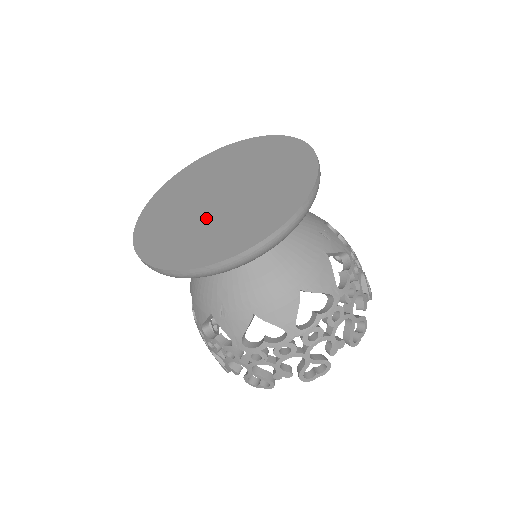
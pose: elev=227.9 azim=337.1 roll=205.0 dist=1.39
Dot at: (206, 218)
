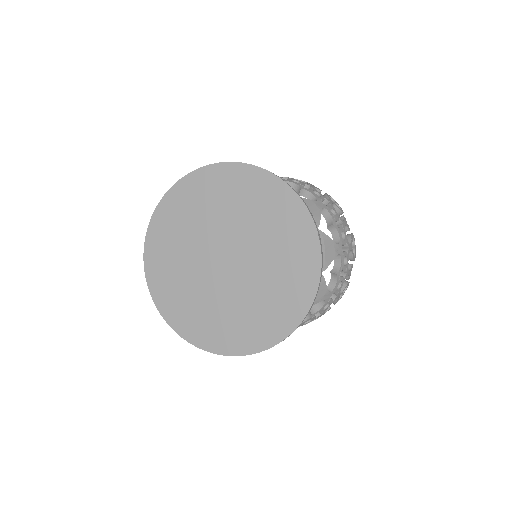
Dot at: (217, 291)
